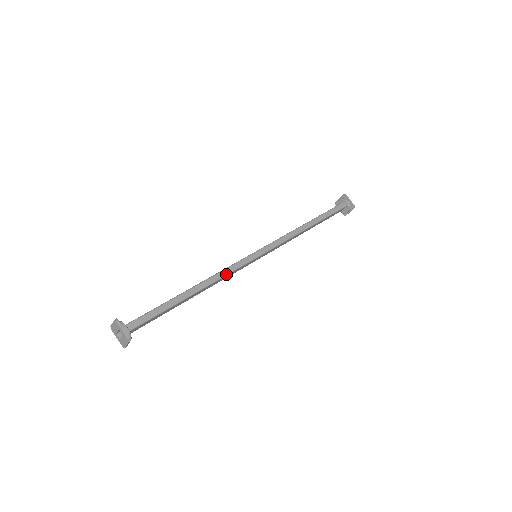
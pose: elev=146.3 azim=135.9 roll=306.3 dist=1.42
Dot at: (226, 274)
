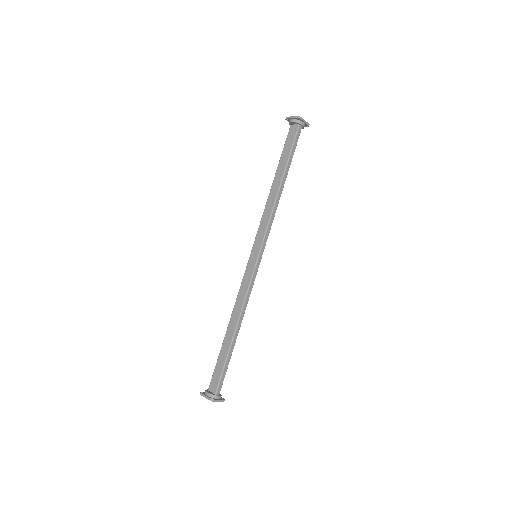
Dot at: occluded
